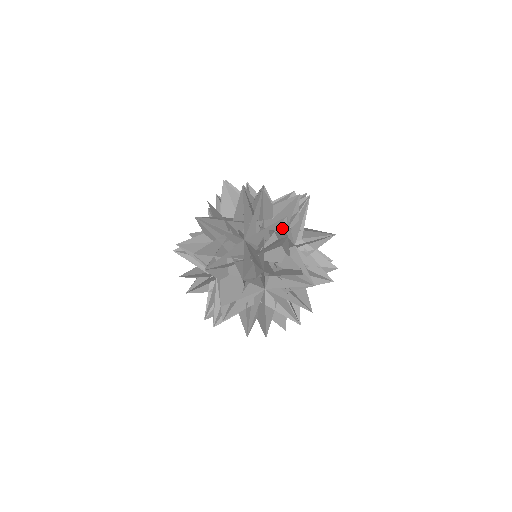
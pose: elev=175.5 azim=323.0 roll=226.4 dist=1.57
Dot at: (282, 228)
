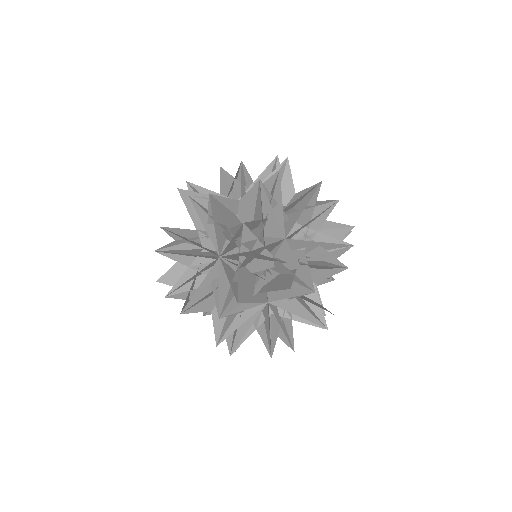
Dot at: (337, 253)
